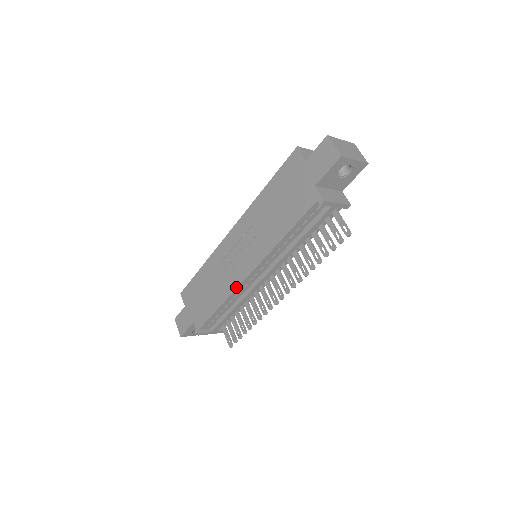
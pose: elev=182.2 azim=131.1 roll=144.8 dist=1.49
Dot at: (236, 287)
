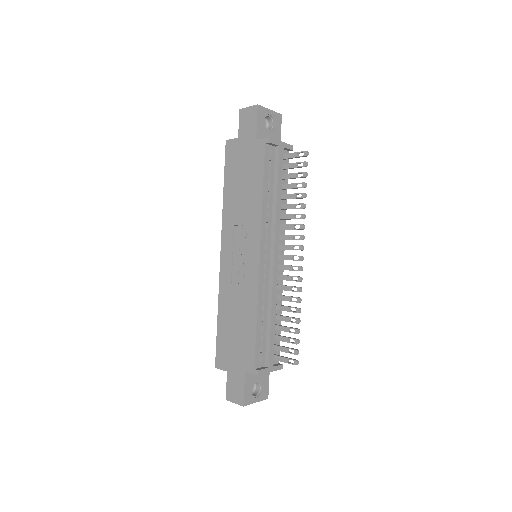
Dot at: (257, 282)
